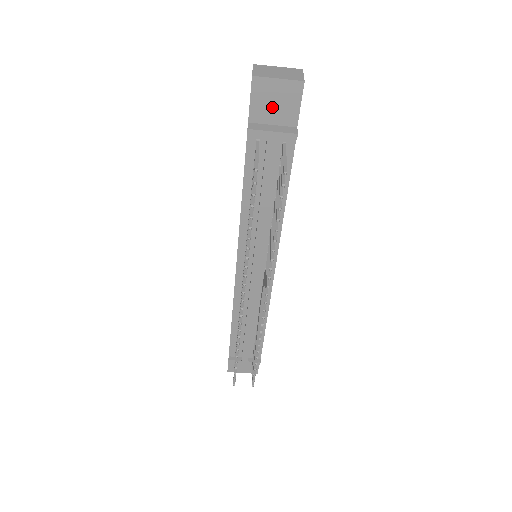
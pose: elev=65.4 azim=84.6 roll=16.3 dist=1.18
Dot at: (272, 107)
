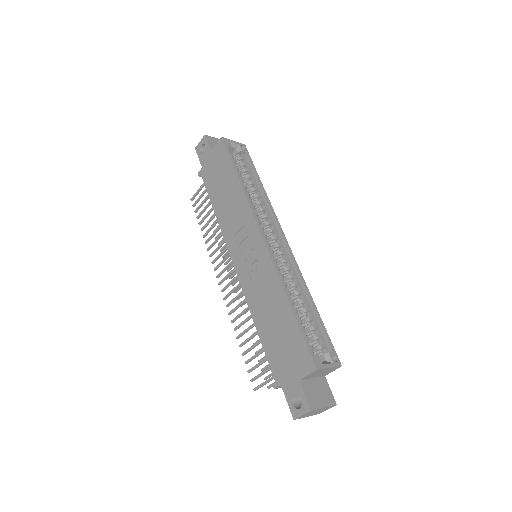
Dot at: occluded
